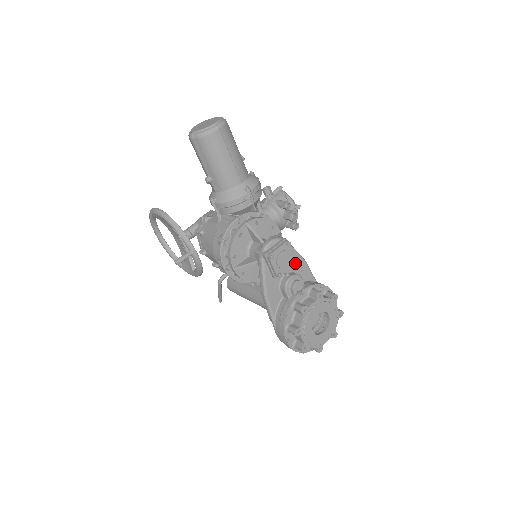
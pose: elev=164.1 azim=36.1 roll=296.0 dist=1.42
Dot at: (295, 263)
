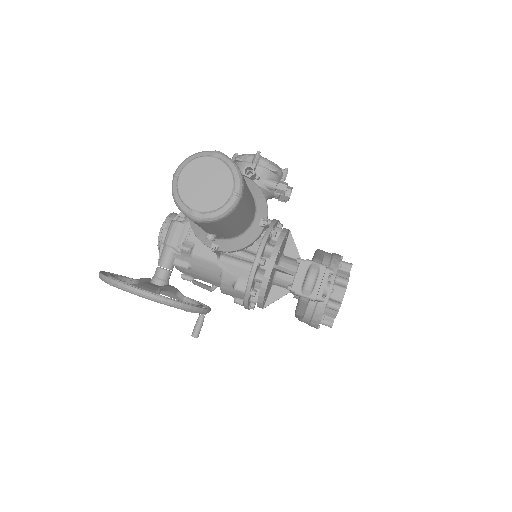
Dot at: (330, 276)
